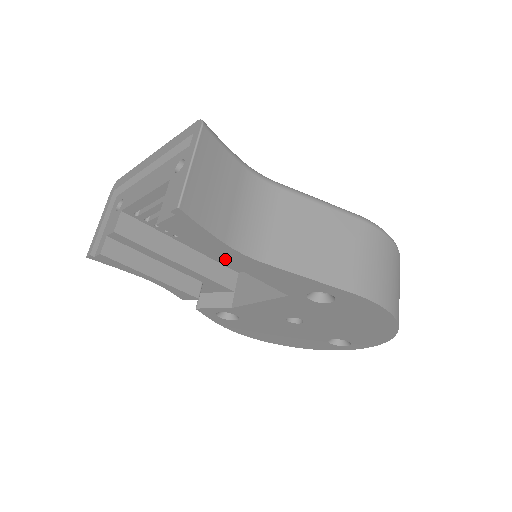
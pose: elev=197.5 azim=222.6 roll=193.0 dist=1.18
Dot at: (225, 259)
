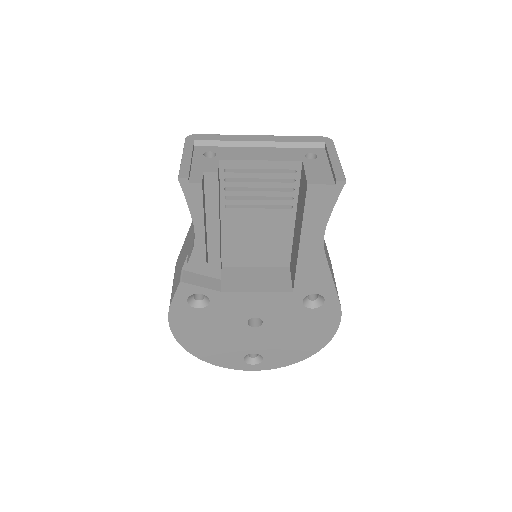
Dot at: (304, 238)
